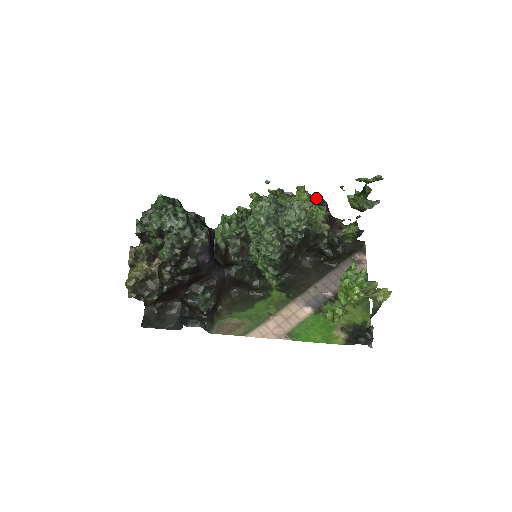
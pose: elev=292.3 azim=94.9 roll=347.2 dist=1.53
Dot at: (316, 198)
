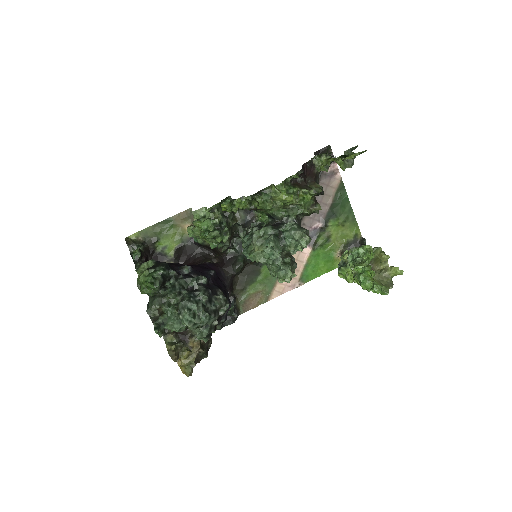
Dot at: (293, 177)
